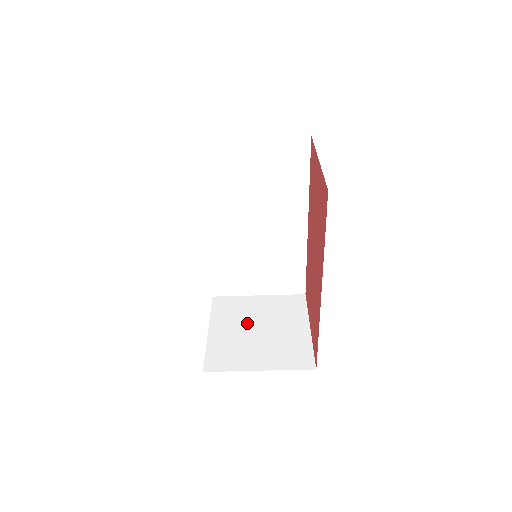
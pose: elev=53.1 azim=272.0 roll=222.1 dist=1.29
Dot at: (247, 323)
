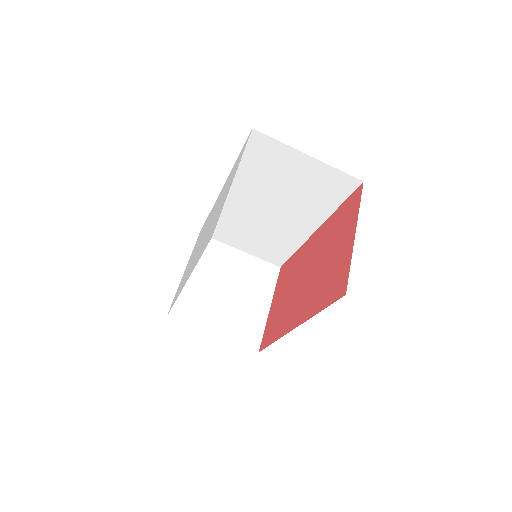
Dot at: (220, 279)
